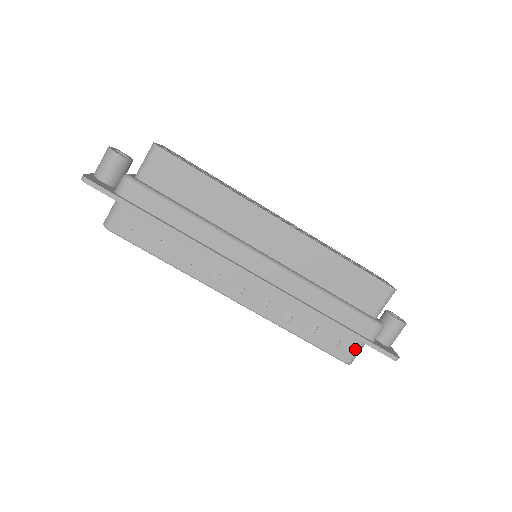
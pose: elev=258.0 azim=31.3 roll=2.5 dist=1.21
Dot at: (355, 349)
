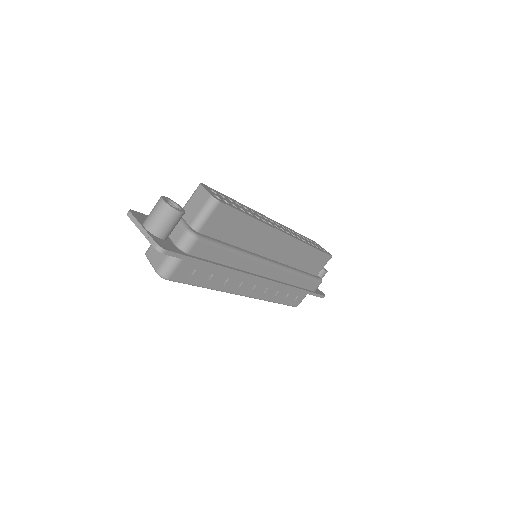
Dot at: occluded
